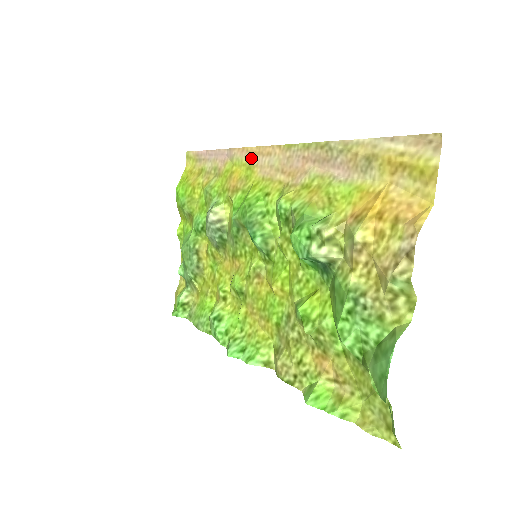
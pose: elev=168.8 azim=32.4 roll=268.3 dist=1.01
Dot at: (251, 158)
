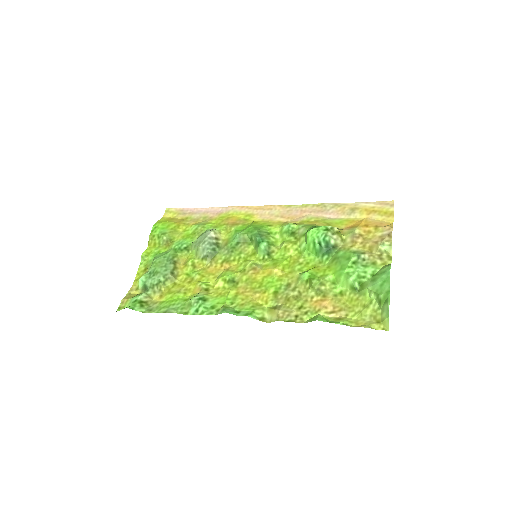
Dot at: (251, 211)
